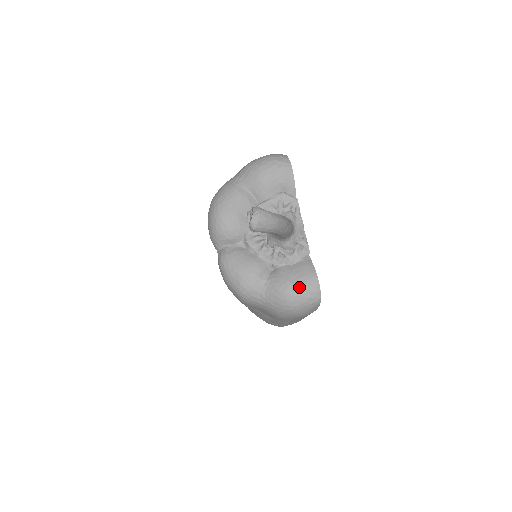
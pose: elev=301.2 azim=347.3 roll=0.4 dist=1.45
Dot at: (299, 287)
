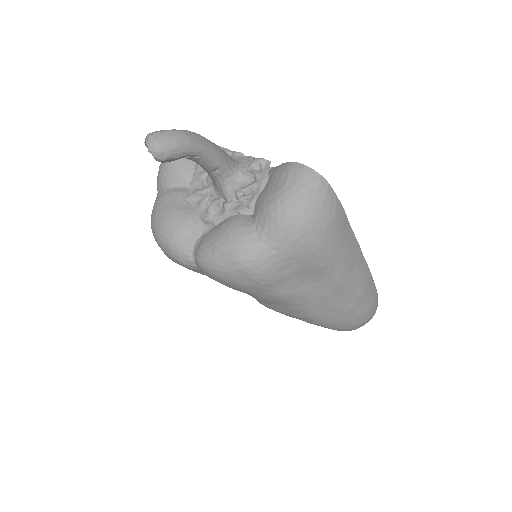
Dot at: (286, 187)
